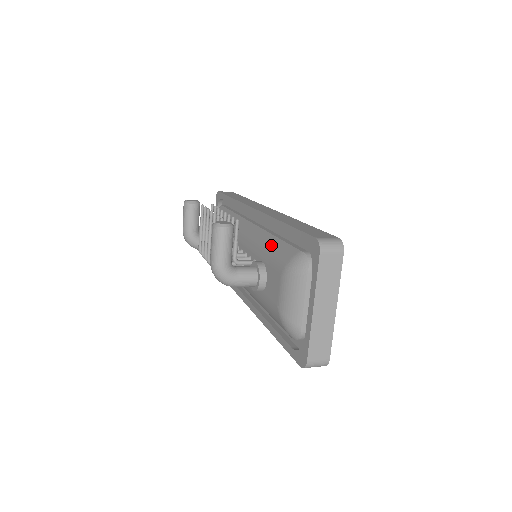
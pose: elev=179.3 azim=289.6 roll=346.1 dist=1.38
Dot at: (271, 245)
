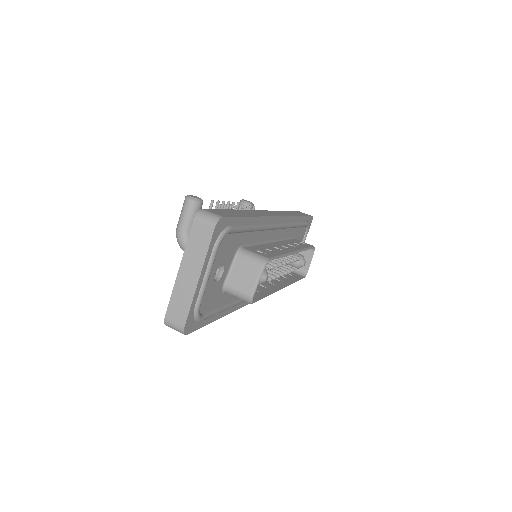
Dot at: occluded
